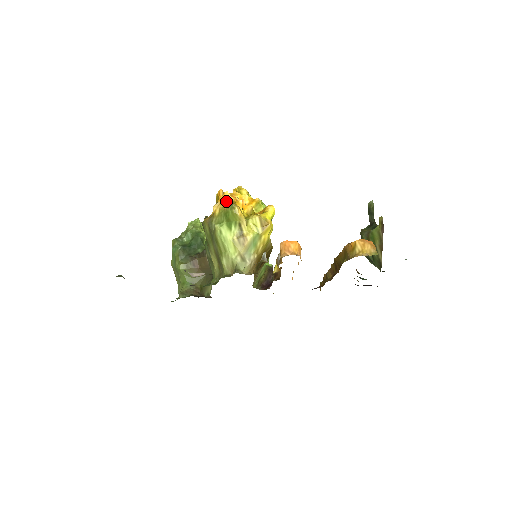
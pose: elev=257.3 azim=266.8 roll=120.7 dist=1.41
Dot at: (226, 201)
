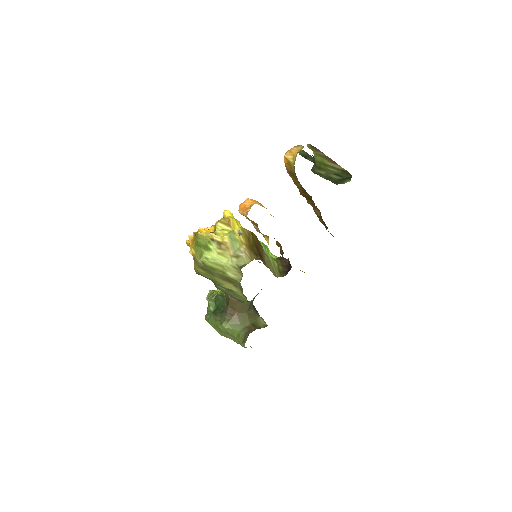
Dot at: (192, 239)
